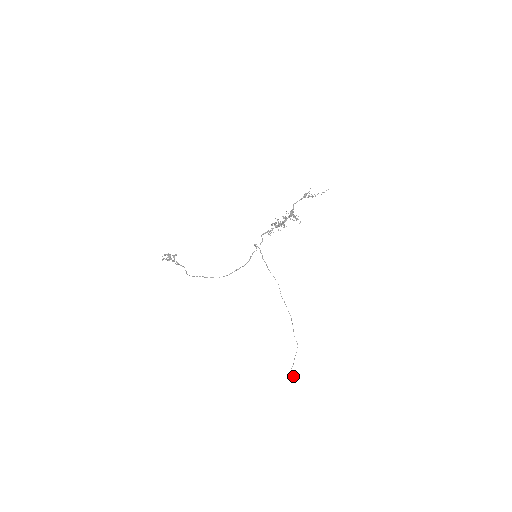
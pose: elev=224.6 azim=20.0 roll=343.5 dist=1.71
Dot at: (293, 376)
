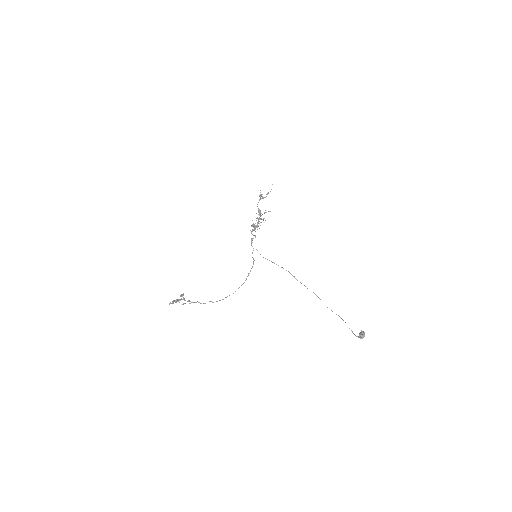
Dot at: (363, 333)
